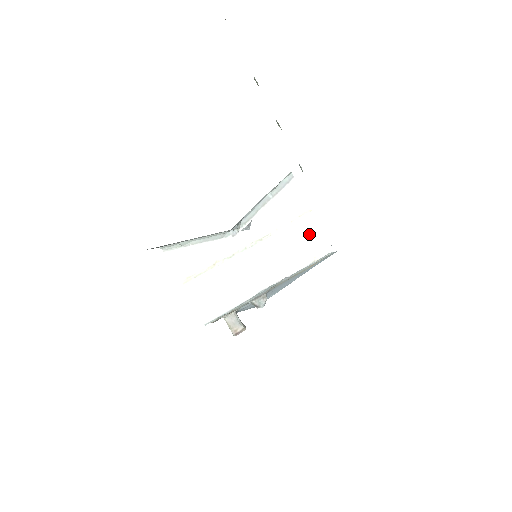
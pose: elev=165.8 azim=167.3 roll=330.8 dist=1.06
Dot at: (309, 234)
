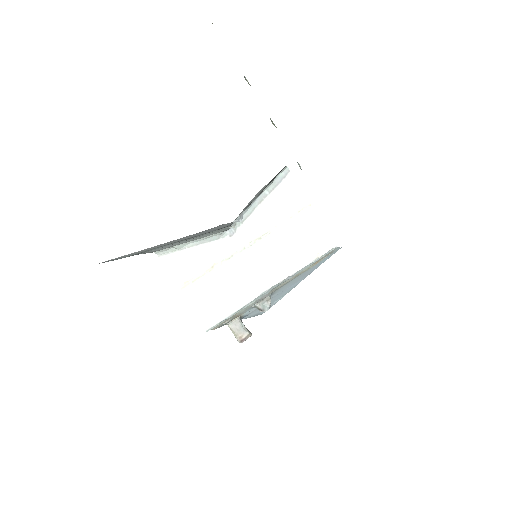
Dot at: (310, 229)
